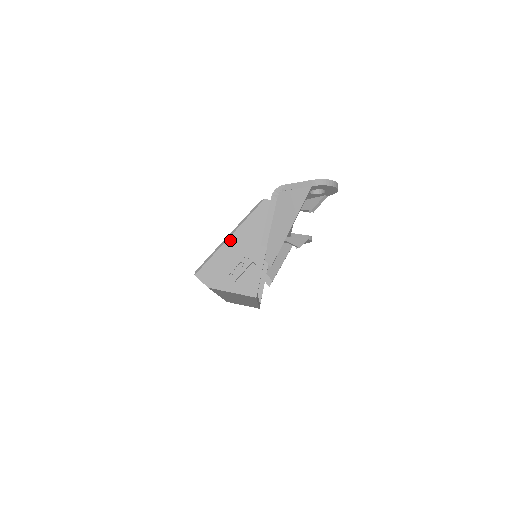
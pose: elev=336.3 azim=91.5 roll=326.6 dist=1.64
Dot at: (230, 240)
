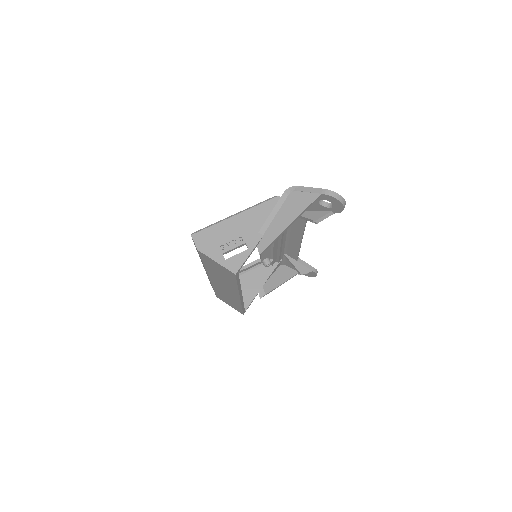
Dot at: (234, 218)
